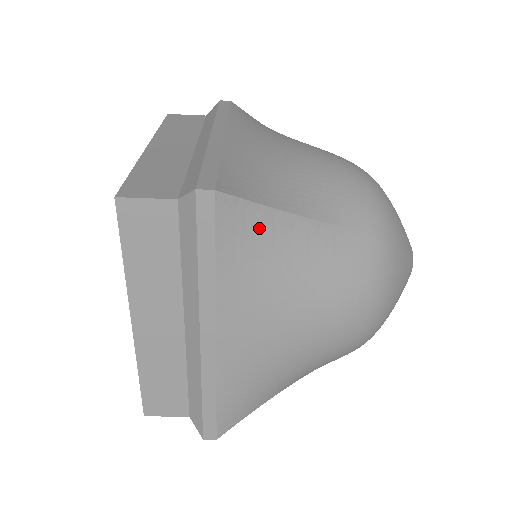
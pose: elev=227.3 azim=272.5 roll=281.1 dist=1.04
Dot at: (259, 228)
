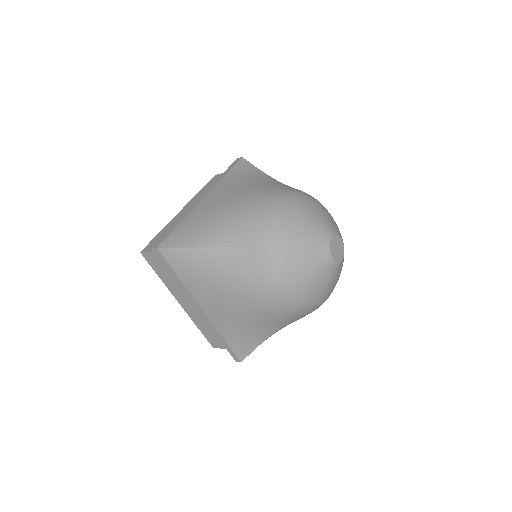
Dot at: (188, 258)
